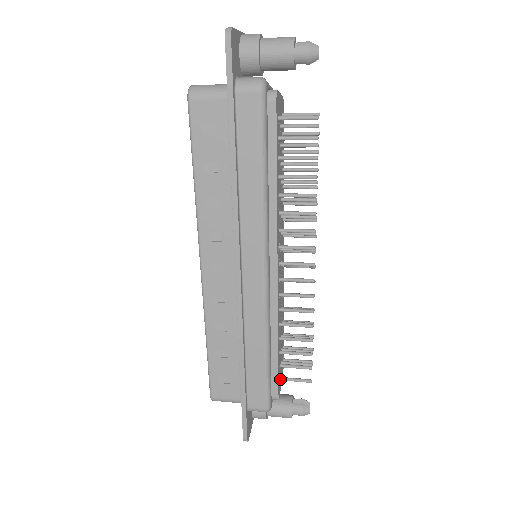
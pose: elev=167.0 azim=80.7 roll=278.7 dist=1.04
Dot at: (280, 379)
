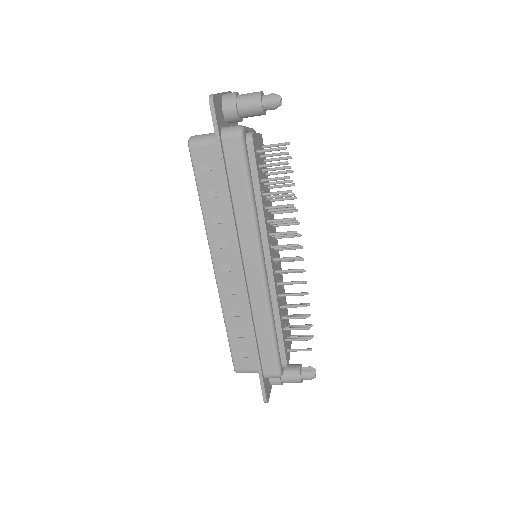
Dot at: (287, 351)
